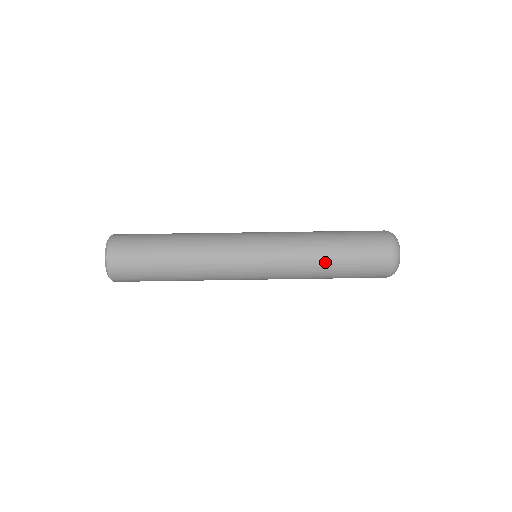
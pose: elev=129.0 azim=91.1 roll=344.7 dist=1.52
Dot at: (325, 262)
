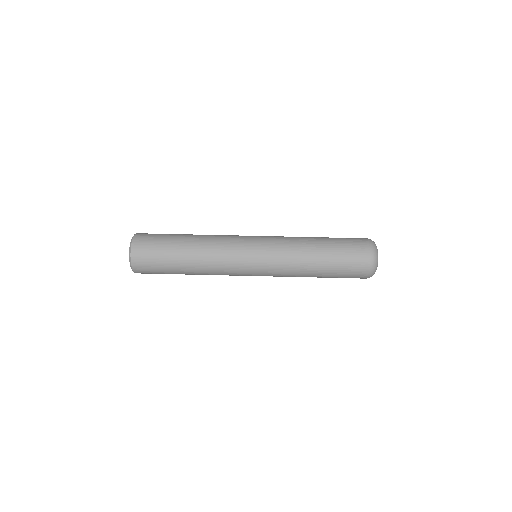
Dot at: (312, 276)
